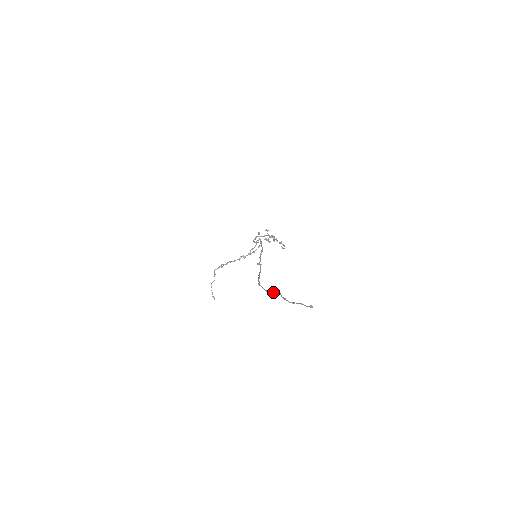
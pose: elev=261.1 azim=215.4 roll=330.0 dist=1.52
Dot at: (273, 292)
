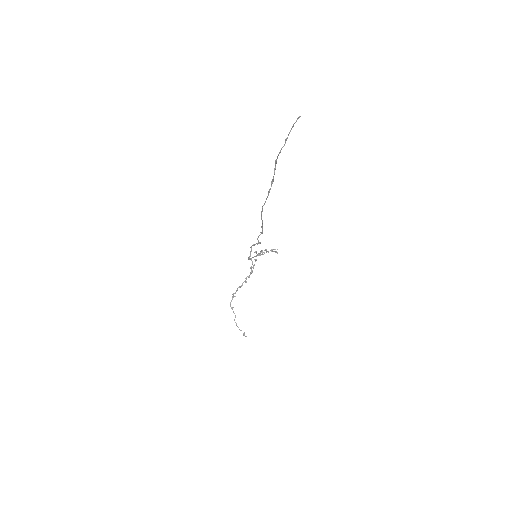
Dot at: (273, 178)
